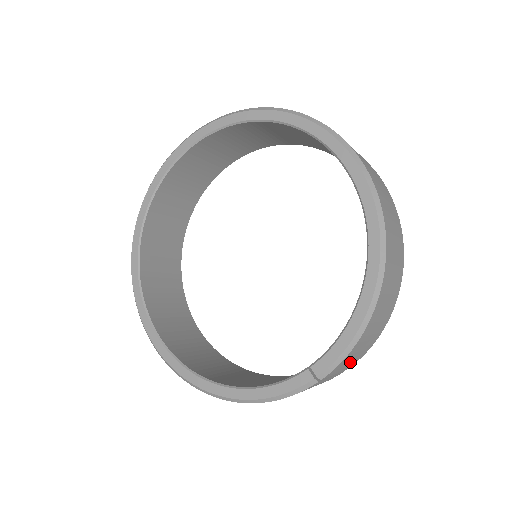
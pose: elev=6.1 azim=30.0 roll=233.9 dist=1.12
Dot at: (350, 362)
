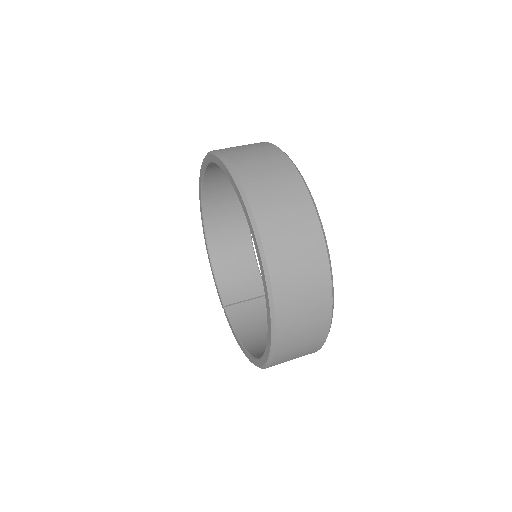
Dot at: occluded
